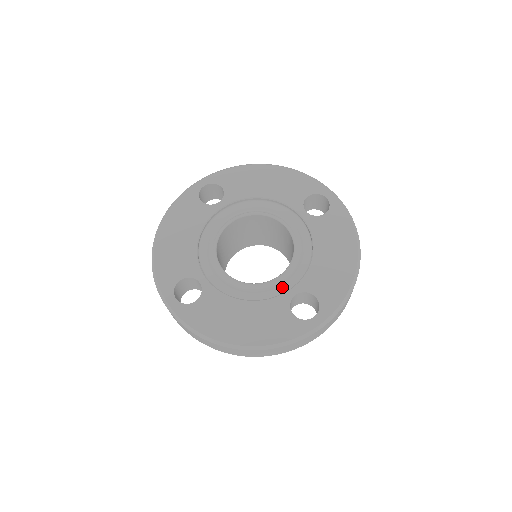
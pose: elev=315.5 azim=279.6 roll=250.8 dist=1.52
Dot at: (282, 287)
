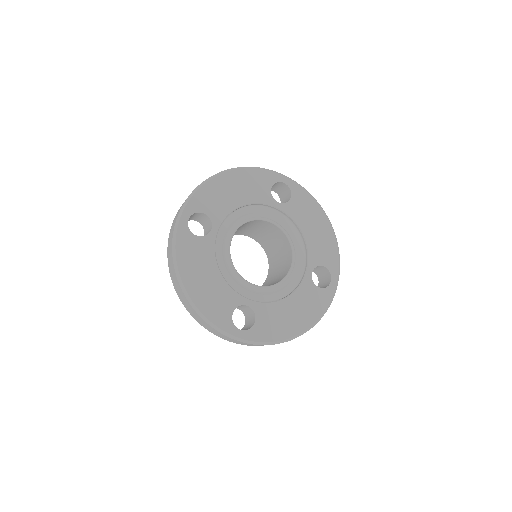
Dot at: (298, 272)
